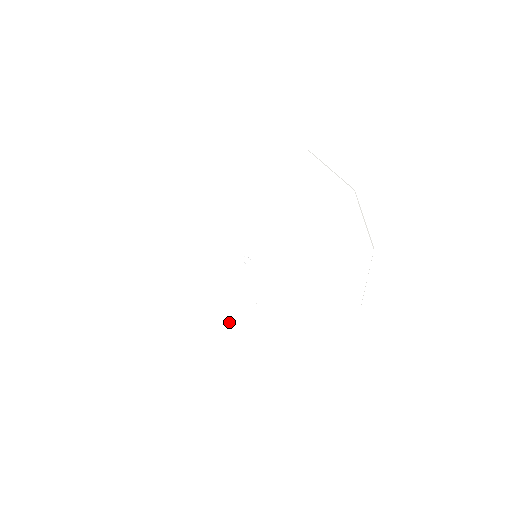
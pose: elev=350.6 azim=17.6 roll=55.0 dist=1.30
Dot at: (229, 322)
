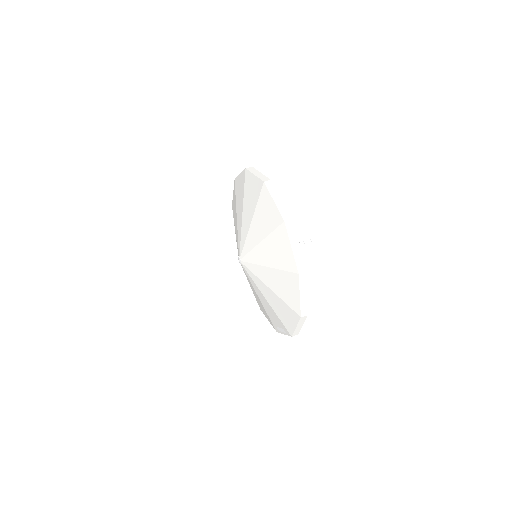
Dot at: occluded
